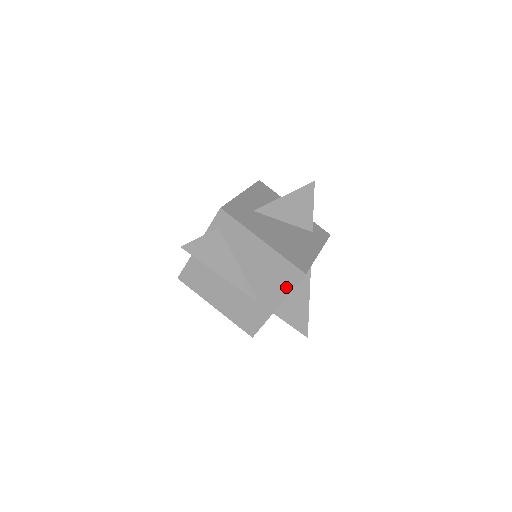
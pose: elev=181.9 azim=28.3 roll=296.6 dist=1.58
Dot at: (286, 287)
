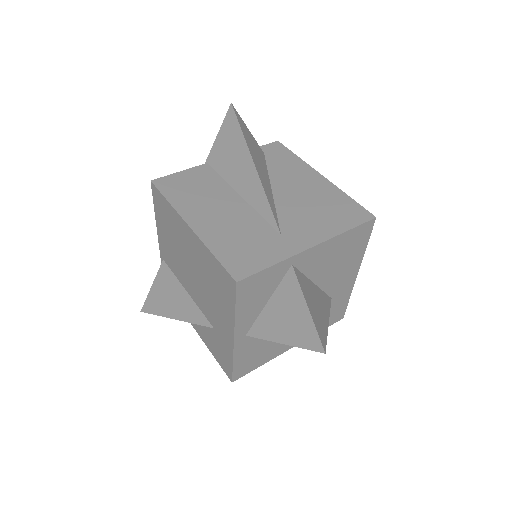
Dot at: (339, 225)
